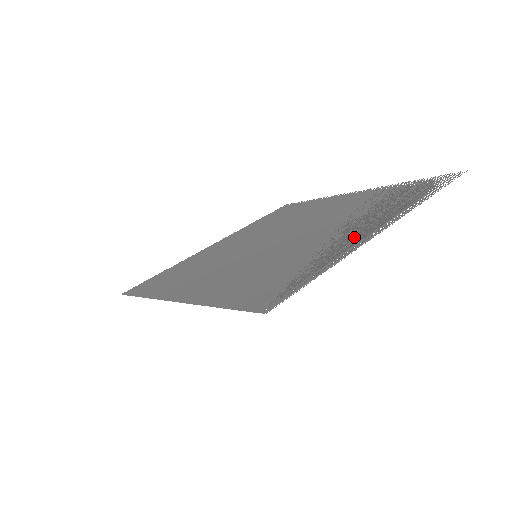
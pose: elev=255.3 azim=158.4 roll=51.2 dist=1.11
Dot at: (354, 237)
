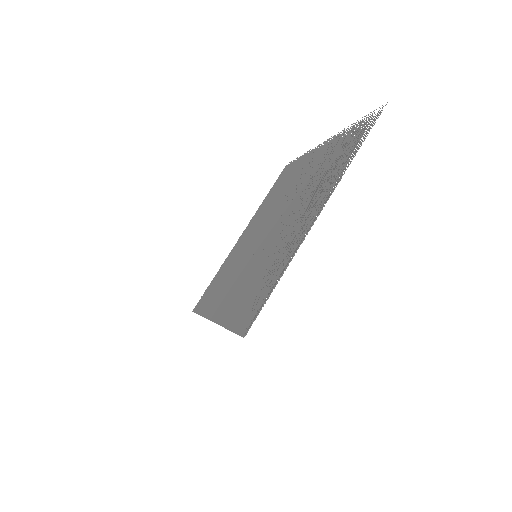
Dot at: (302, 229)
